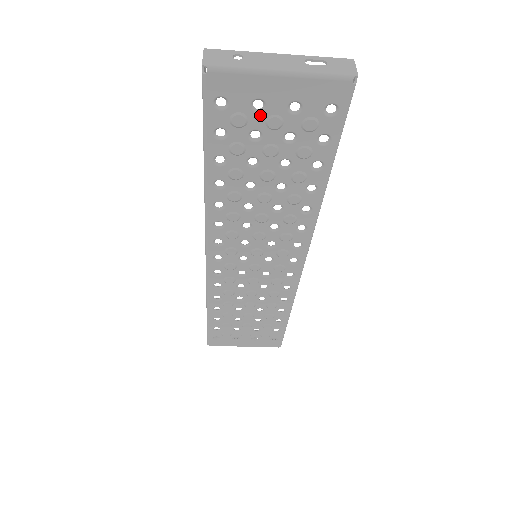
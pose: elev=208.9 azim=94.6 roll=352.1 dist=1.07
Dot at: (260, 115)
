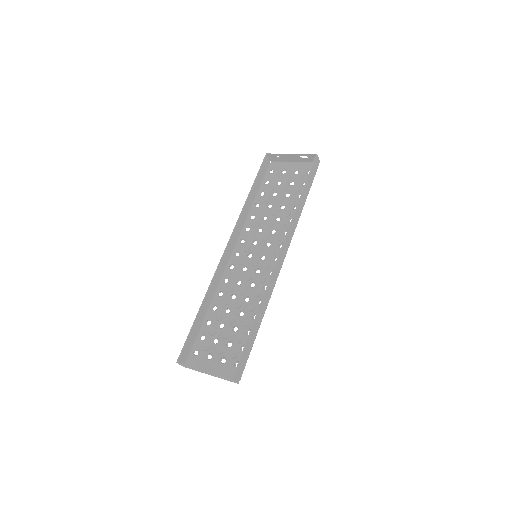
Dot at: (213, 353)
